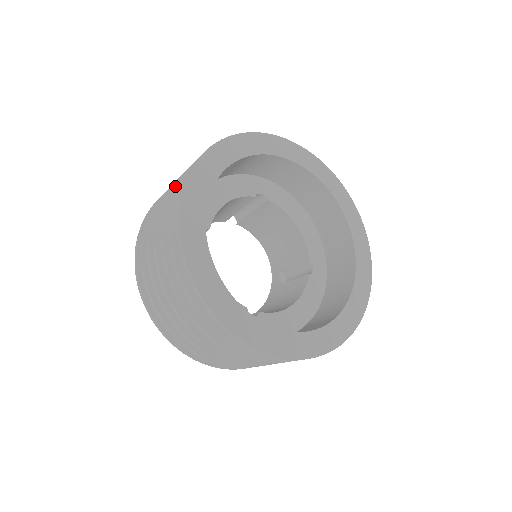
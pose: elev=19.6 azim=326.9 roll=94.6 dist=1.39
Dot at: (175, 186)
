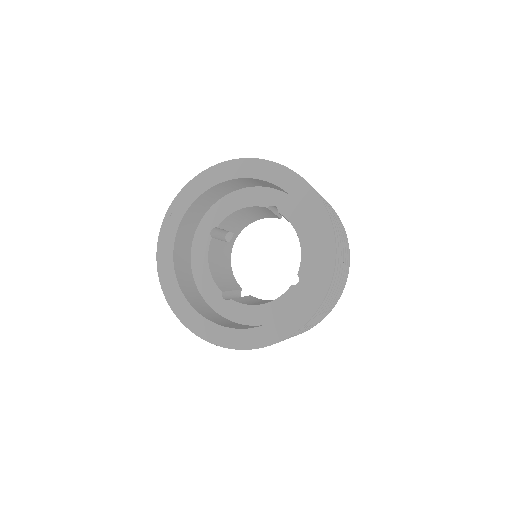
Dot at: occluded
